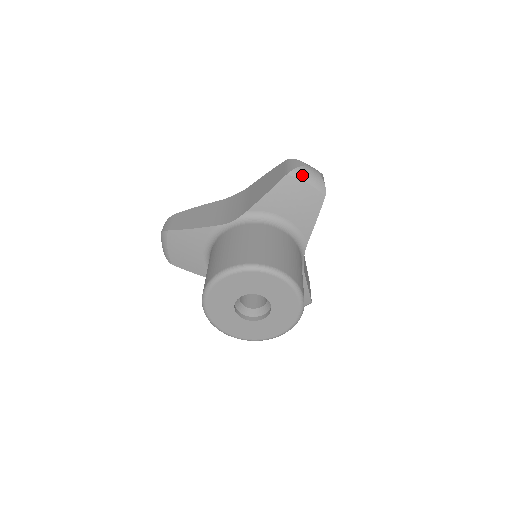
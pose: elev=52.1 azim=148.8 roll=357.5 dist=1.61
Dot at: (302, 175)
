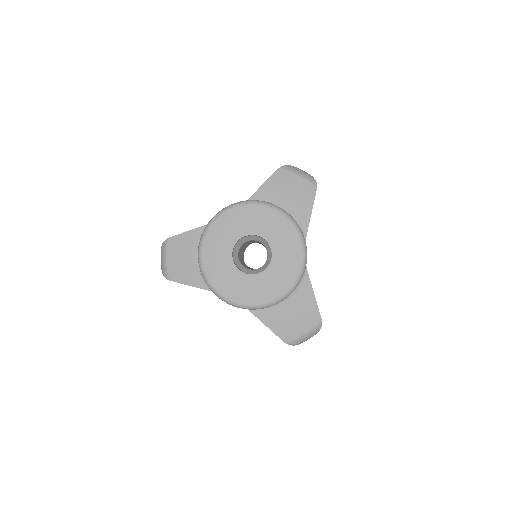
Dot at: (293, 169)
